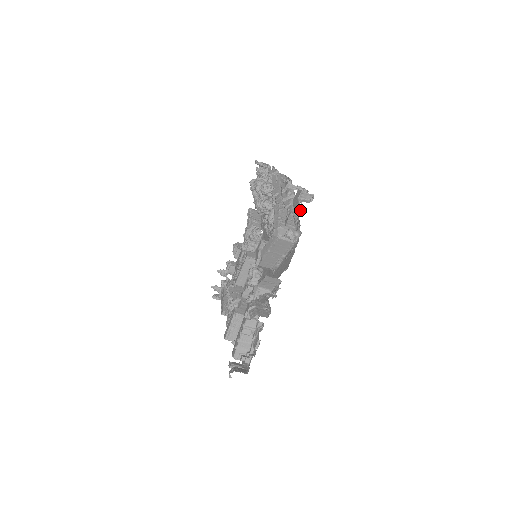
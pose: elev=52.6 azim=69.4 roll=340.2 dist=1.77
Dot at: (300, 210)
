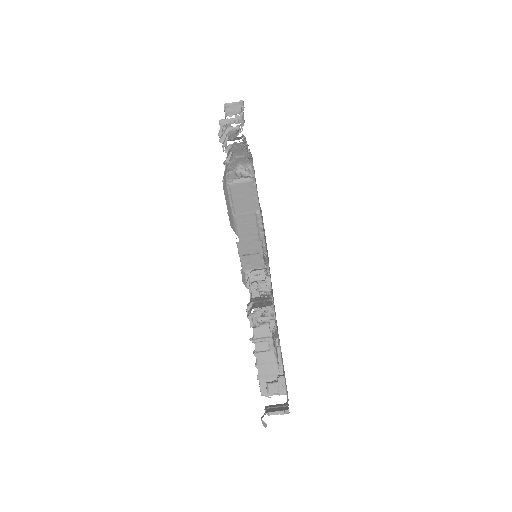
Dot at: (237, 131)
